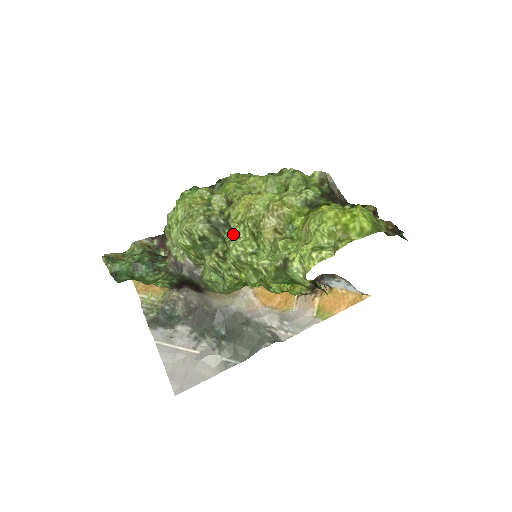
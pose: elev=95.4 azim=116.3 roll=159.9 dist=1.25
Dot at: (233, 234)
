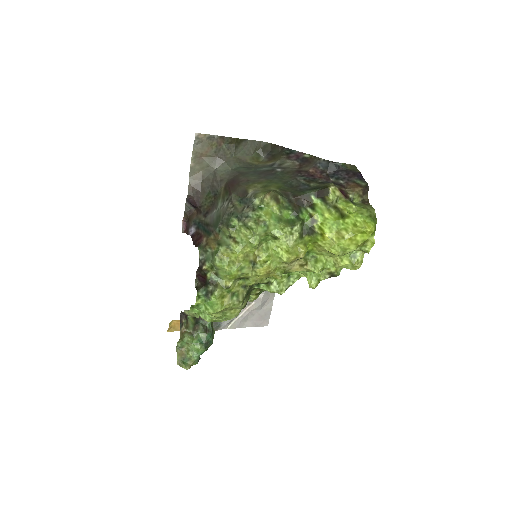
Dot at: (263, 284)
